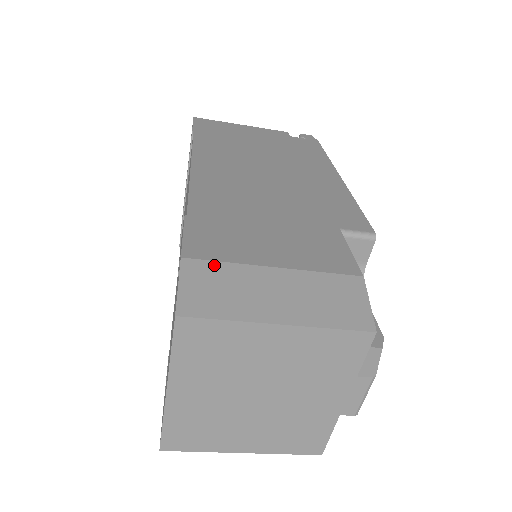
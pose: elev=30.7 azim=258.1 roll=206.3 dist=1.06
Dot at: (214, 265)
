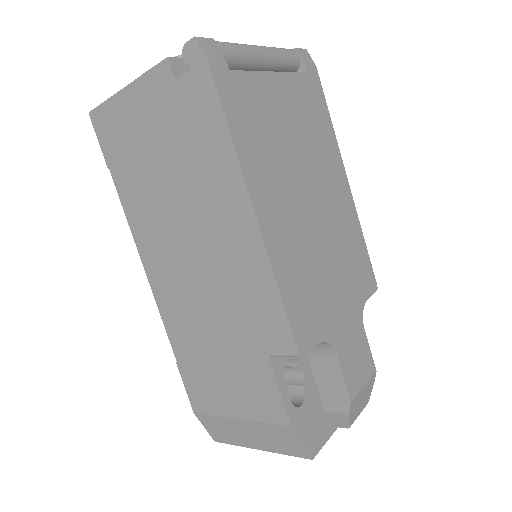
Dot at: (210, 418)
